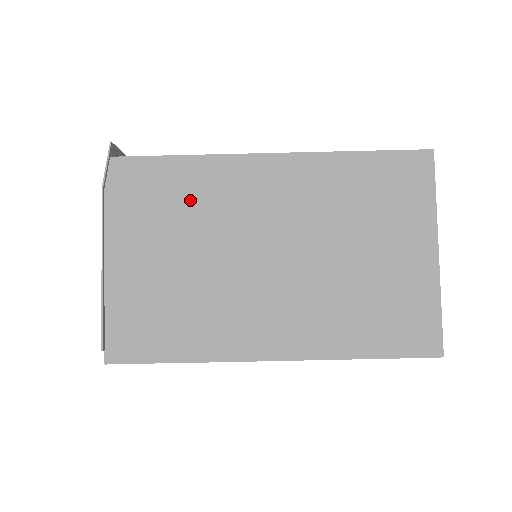
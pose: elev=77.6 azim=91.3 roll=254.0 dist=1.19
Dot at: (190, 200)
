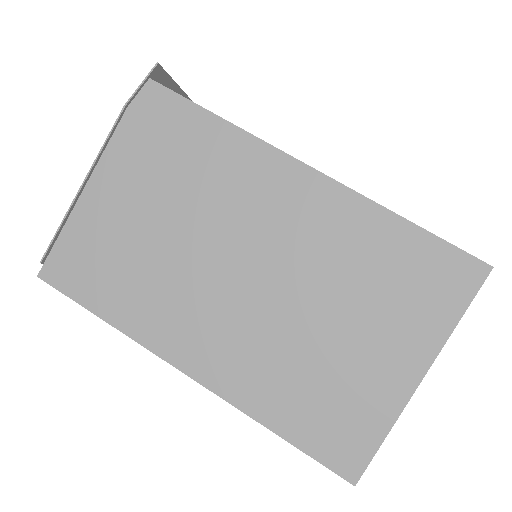
Dot at: (200, 167)
